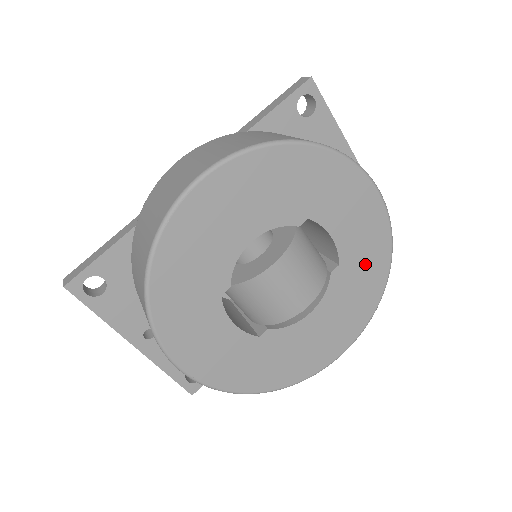
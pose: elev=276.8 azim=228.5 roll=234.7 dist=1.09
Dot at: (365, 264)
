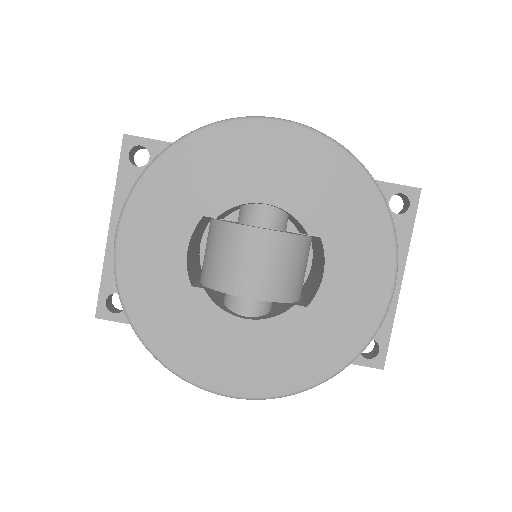
Dot at: (328, 334)
